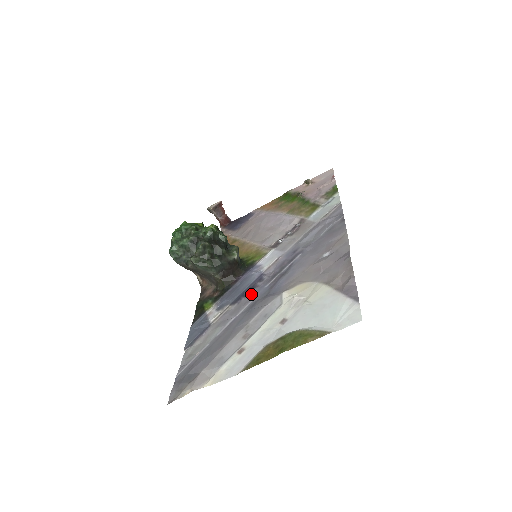
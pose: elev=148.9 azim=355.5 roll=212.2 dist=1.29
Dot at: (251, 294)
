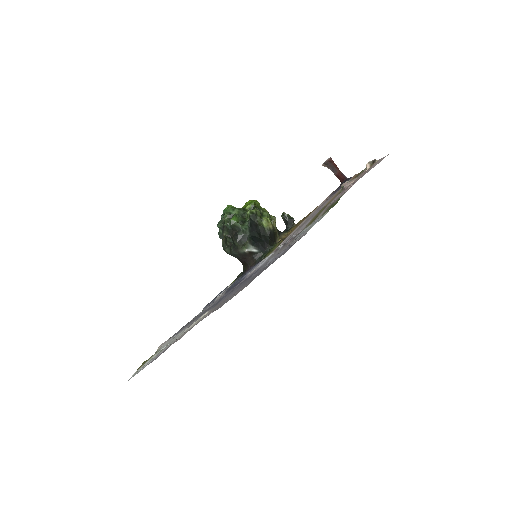
Dot at: occluded
